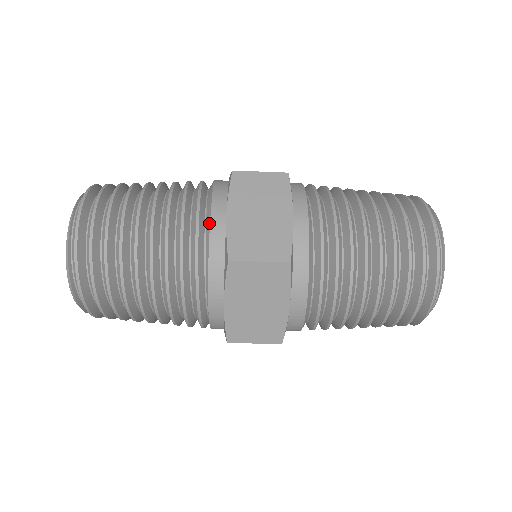
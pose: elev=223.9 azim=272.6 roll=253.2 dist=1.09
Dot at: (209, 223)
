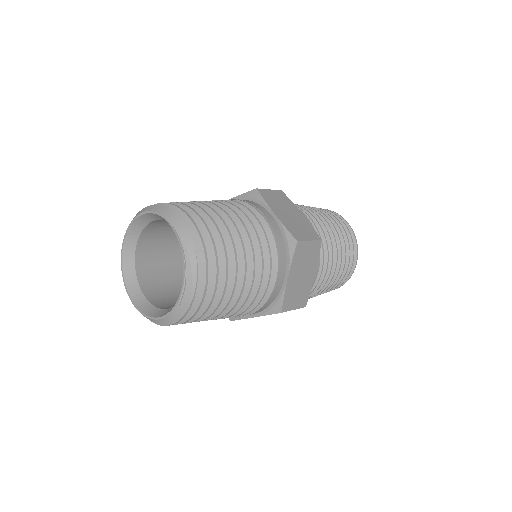
Dot at: occluded
